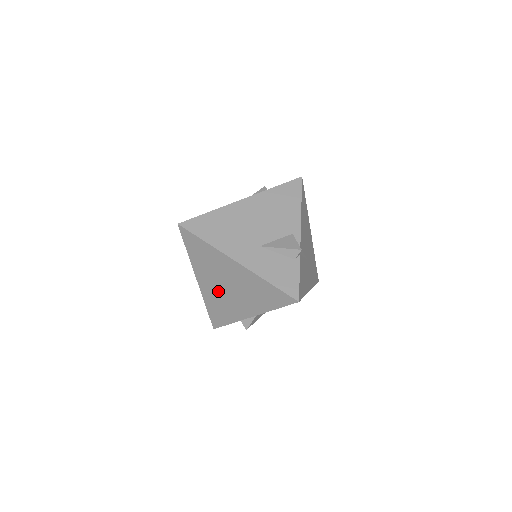
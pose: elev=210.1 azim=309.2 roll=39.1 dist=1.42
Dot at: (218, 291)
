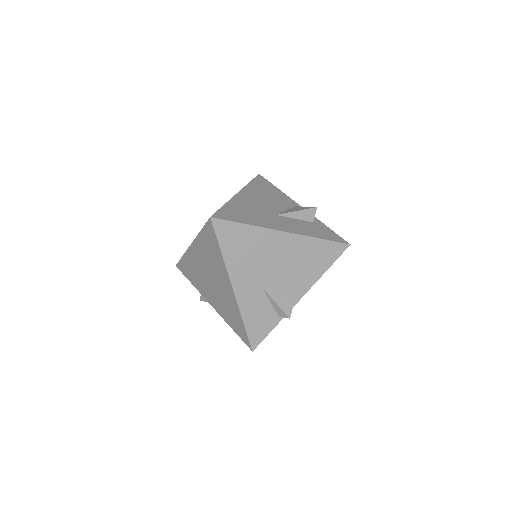
Dot at: (201, 269)
